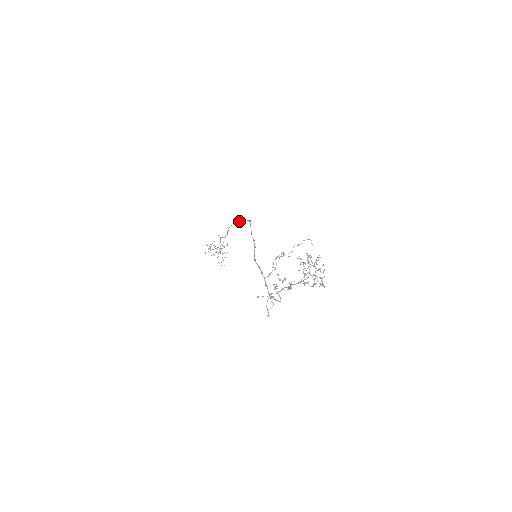
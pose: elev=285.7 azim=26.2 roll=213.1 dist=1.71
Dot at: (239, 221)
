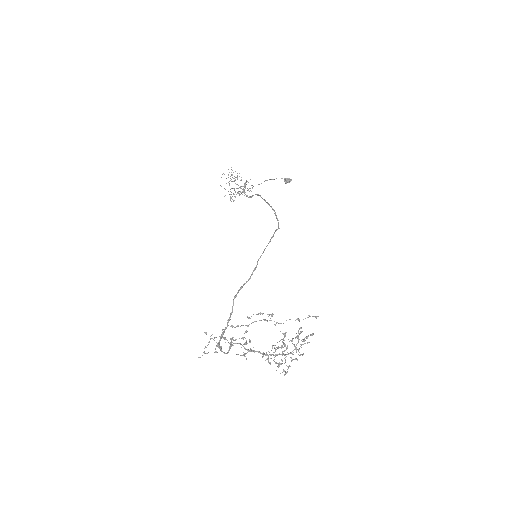
Dot at: occluded
